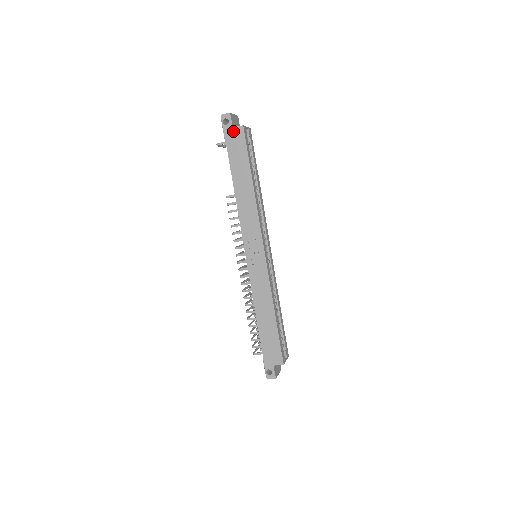
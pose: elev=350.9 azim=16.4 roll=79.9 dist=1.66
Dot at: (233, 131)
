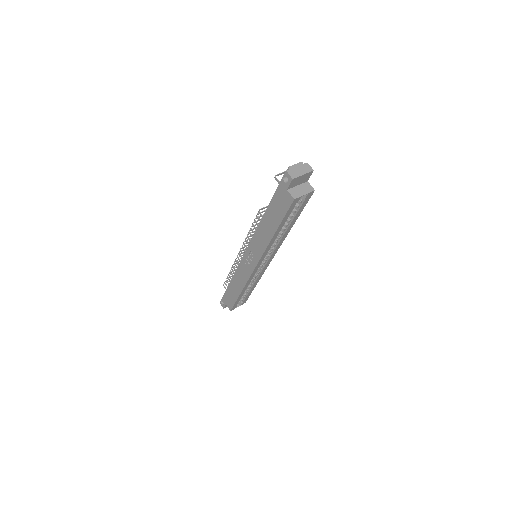
Dot at: (285, 192)
